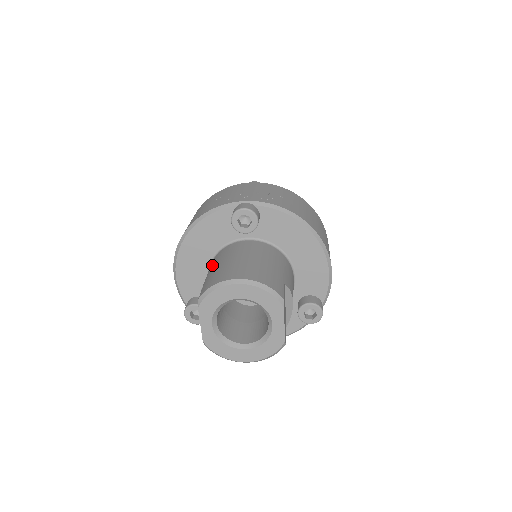
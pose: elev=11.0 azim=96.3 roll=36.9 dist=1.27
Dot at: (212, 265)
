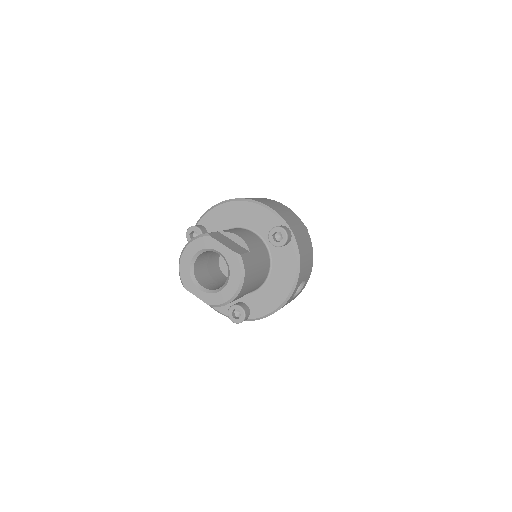
Dot at: occluded
